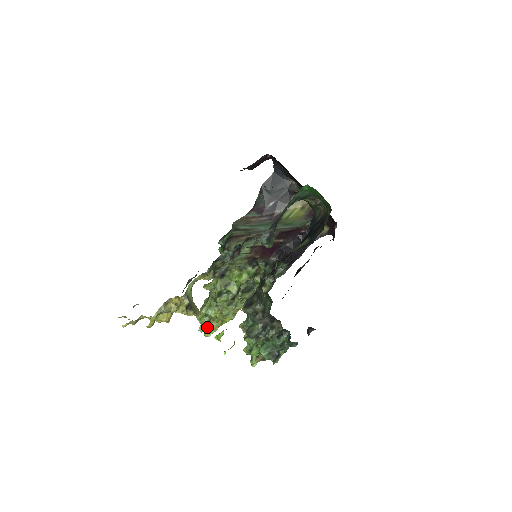
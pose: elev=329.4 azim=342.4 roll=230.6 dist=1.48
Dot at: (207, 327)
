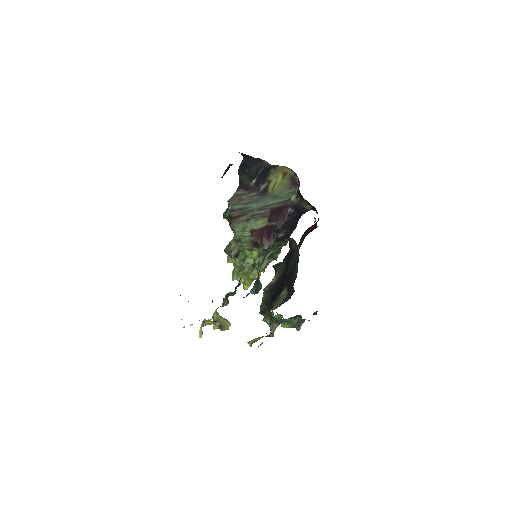
Dot at: occluded
